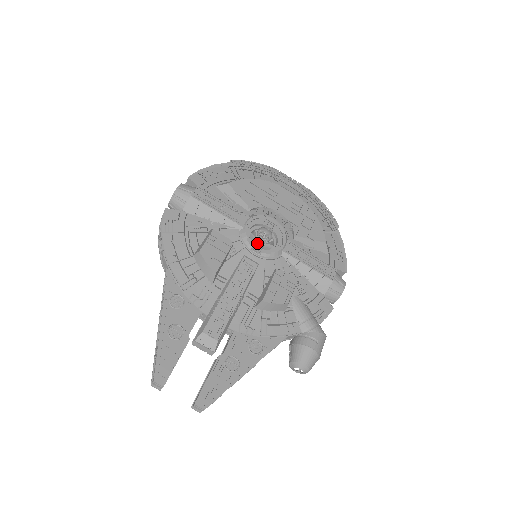
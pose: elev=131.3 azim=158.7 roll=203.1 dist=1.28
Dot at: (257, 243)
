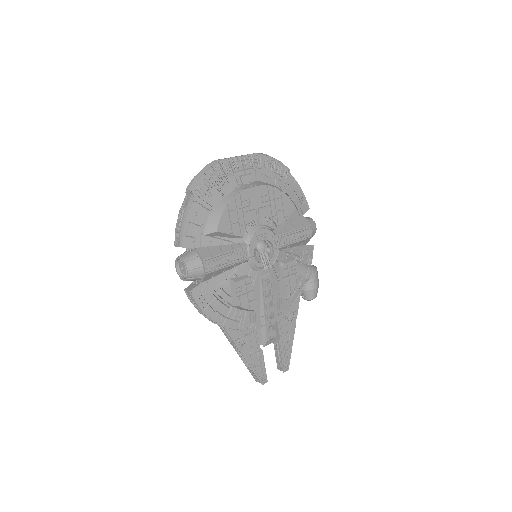
Dot at: (267, 266)
